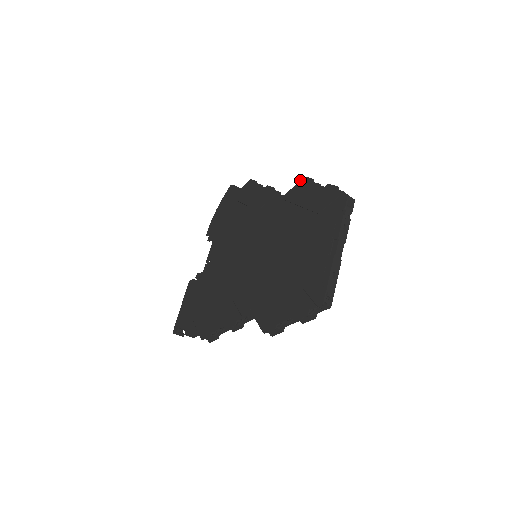
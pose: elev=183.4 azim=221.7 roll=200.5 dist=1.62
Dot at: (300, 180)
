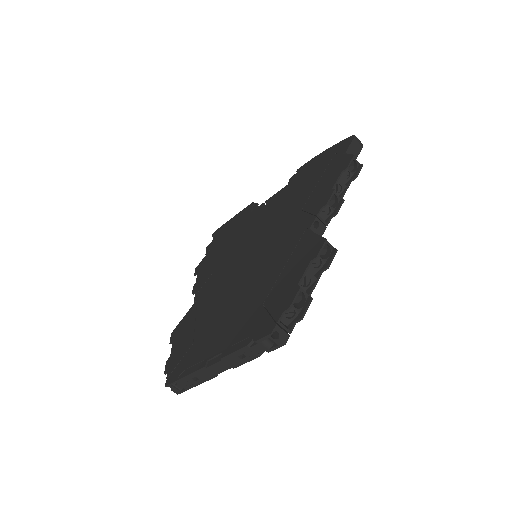
Dot at: occluded
